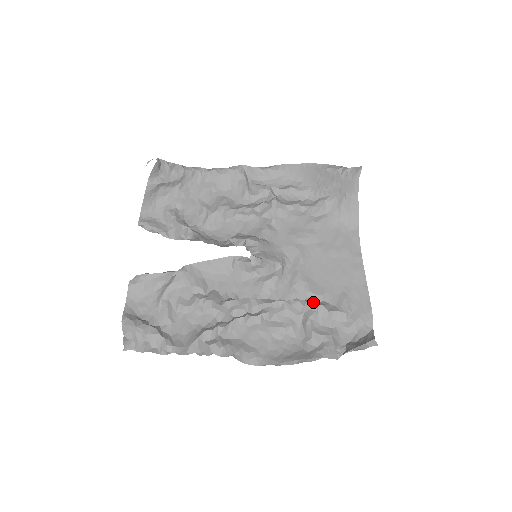
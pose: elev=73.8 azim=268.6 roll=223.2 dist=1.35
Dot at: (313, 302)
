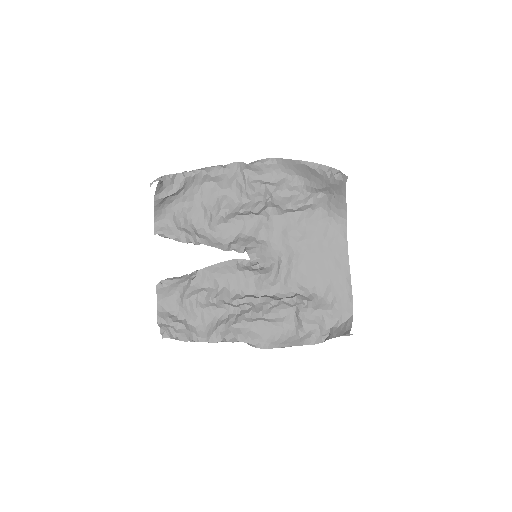
Dot at: (304, 295)
